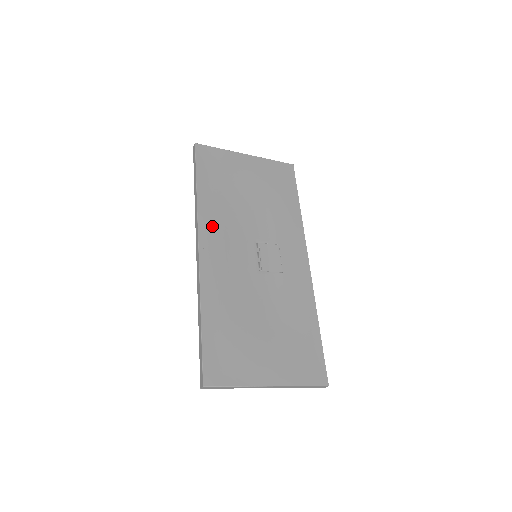
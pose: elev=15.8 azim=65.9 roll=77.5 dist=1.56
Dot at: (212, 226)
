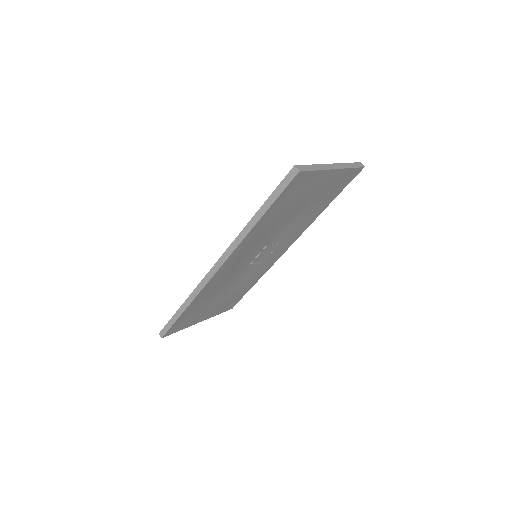
Dot at: (243, 249)
